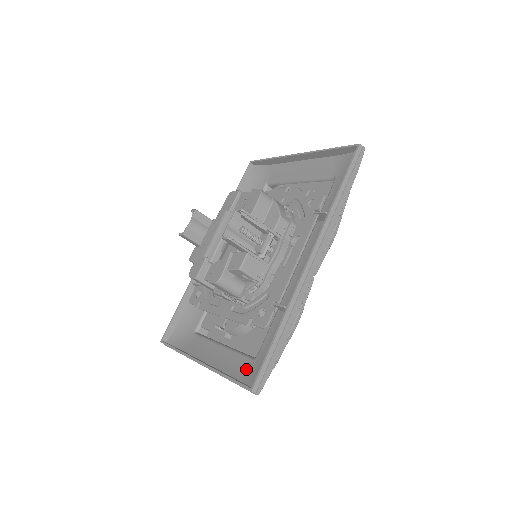
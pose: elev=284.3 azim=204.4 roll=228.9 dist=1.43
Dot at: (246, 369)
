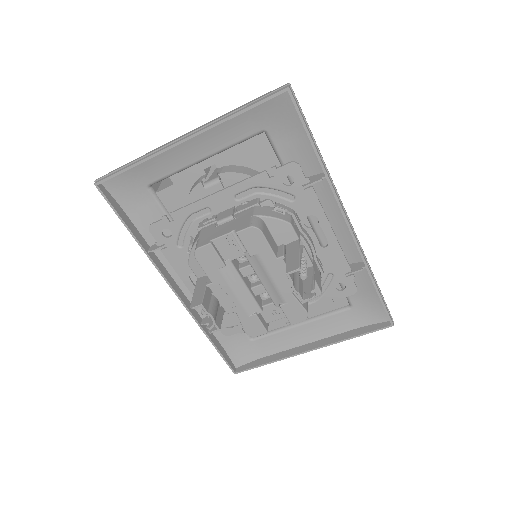
Dot at: (355, 318)
